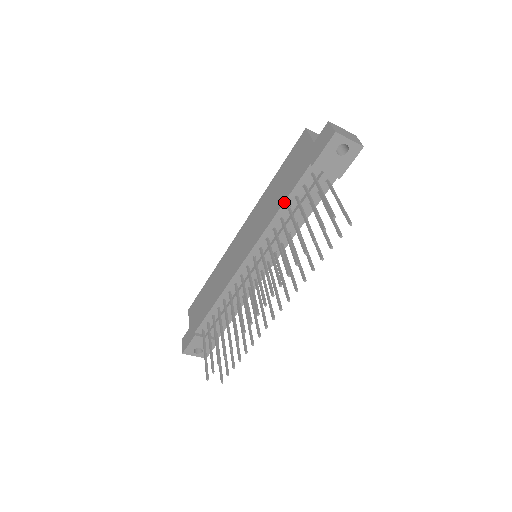
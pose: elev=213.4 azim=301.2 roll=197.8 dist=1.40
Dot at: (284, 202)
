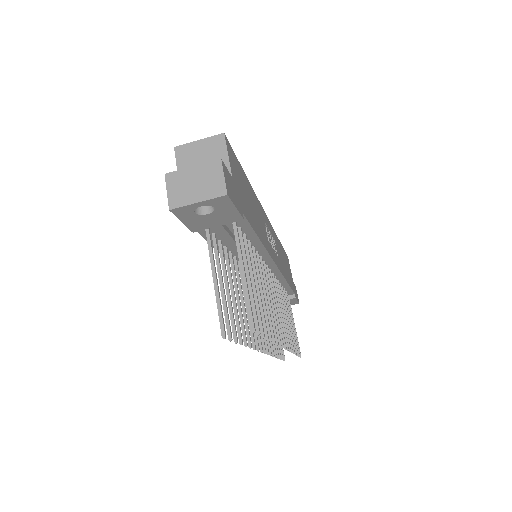
Dot at: occluded
